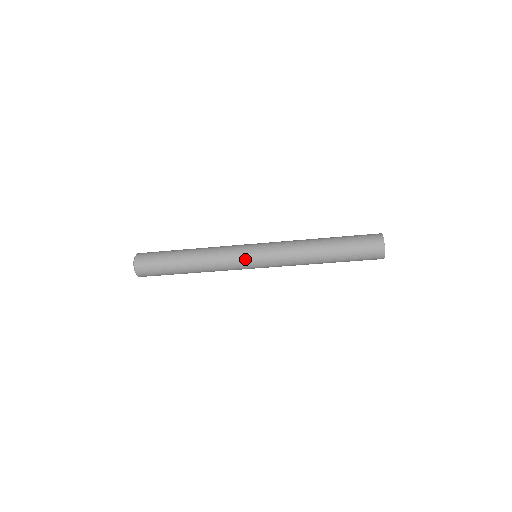
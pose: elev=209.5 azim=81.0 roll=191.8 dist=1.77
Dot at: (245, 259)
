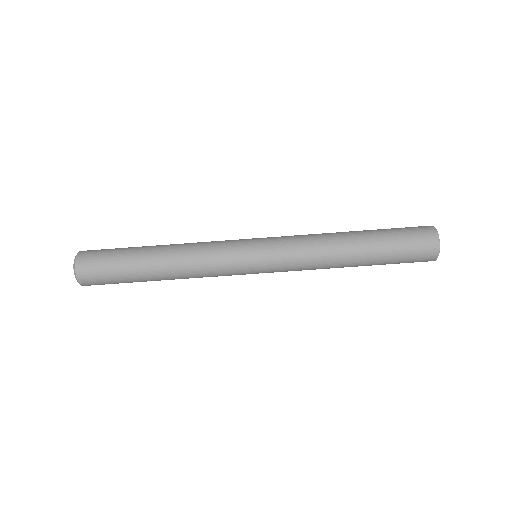
Dot at: (242, 262)
